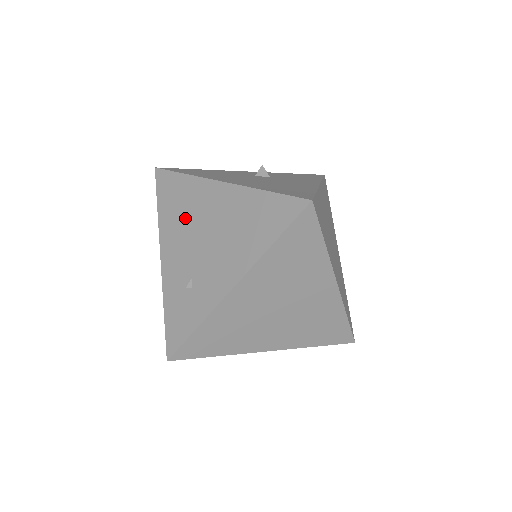
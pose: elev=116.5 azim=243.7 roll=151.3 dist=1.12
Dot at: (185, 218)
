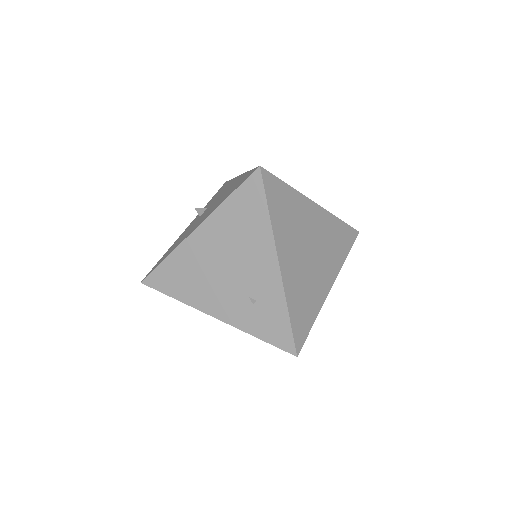
Dot at: (200, 277)
